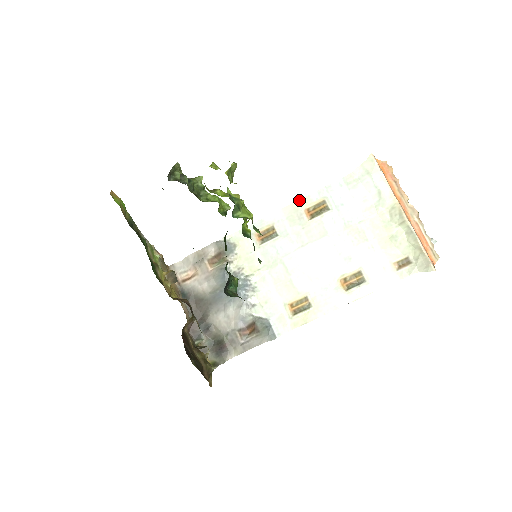
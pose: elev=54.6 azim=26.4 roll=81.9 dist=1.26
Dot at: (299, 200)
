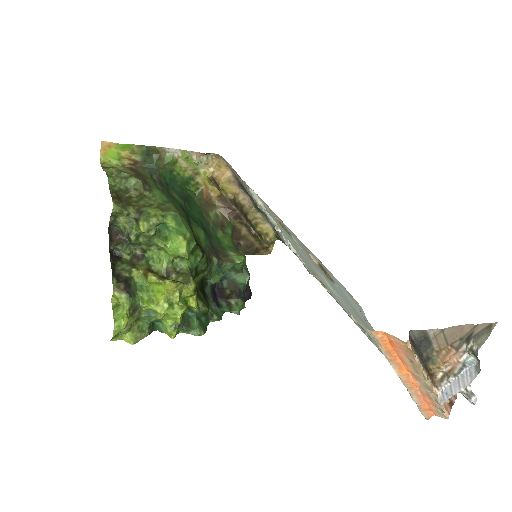
Dot at: occluded
